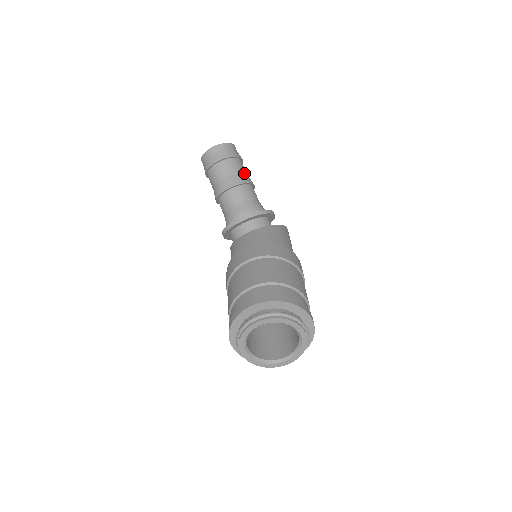
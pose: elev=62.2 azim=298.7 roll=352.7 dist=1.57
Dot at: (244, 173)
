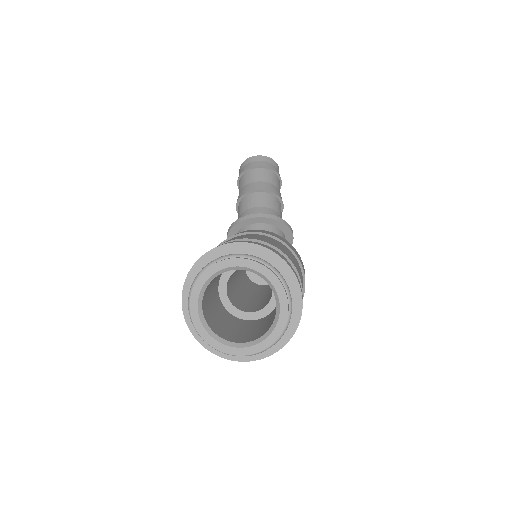
Dot at: (278, 190)
